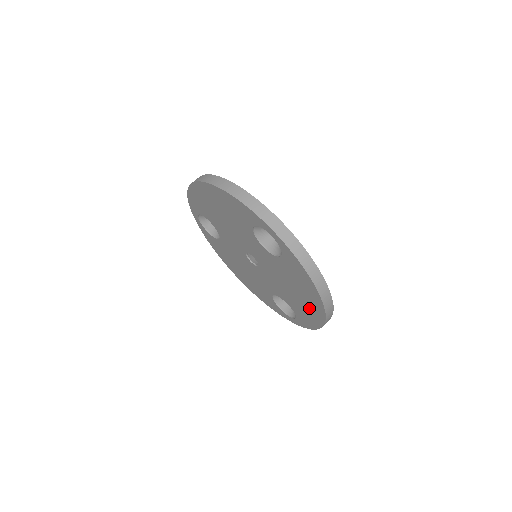
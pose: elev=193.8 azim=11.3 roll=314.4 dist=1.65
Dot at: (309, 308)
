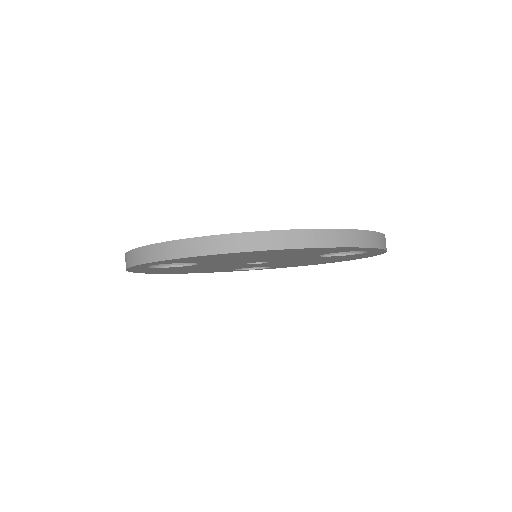
Dot at: occluded
